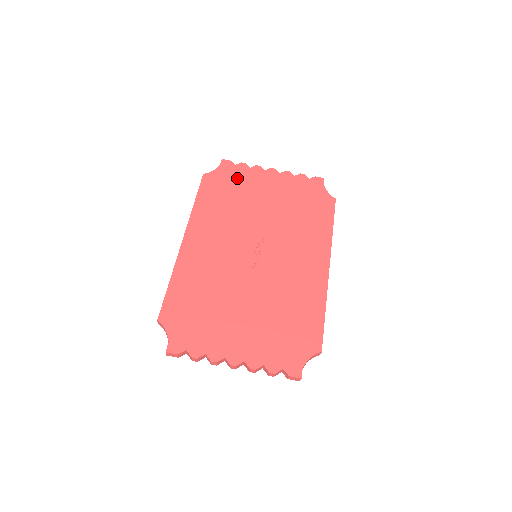
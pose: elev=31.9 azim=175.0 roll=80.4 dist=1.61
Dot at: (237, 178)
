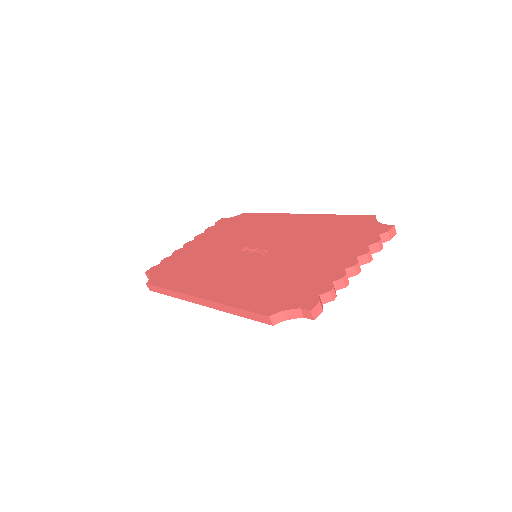
Dot at: (172, 263)
